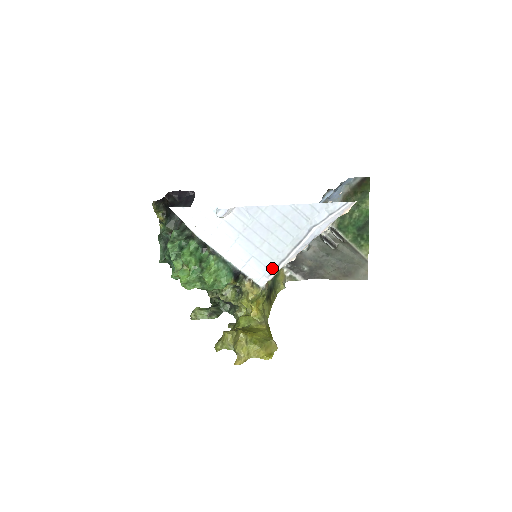
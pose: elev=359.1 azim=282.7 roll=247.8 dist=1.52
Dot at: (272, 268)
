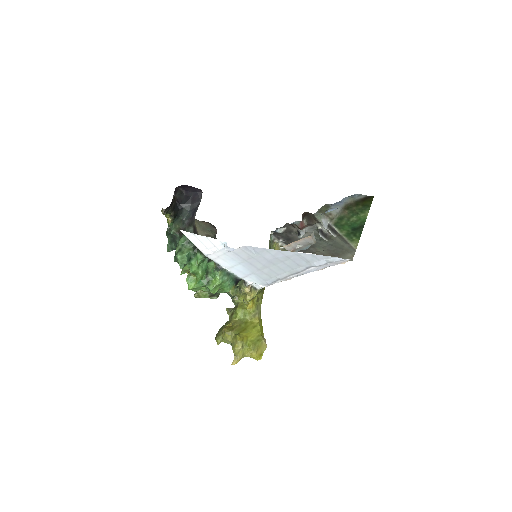
Dot at: (270, 282)
